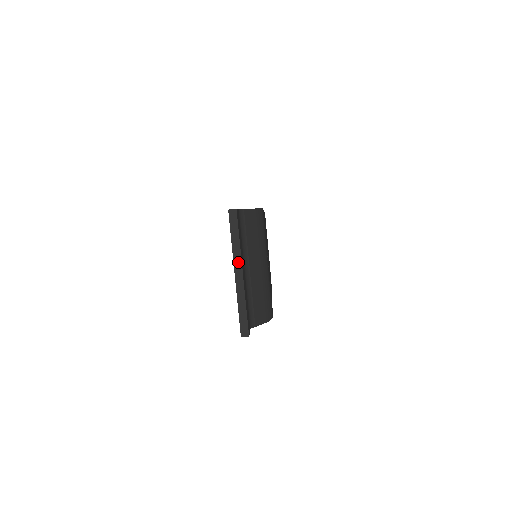
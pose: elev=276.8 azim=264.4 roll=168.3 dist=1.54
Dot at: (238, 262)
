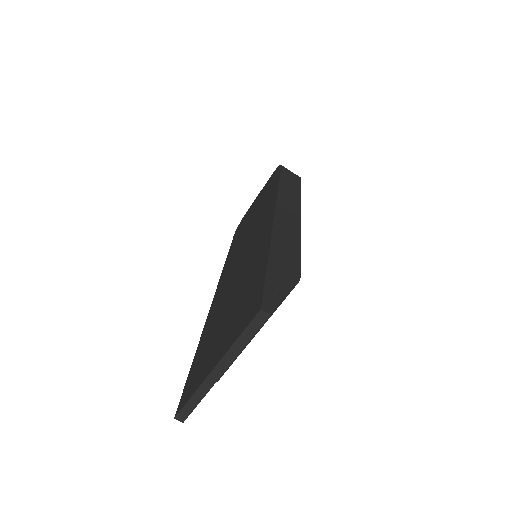
Dot at: (227, 361)
